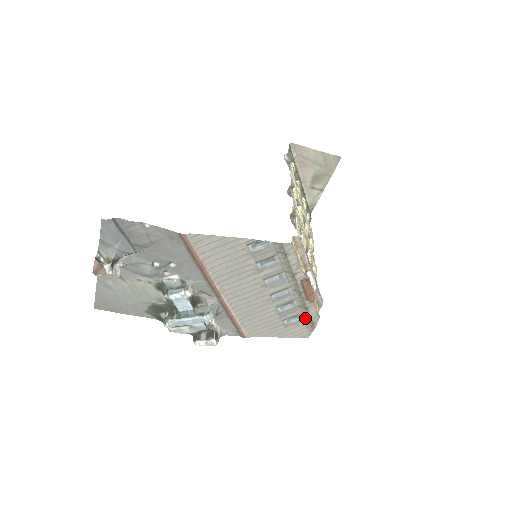
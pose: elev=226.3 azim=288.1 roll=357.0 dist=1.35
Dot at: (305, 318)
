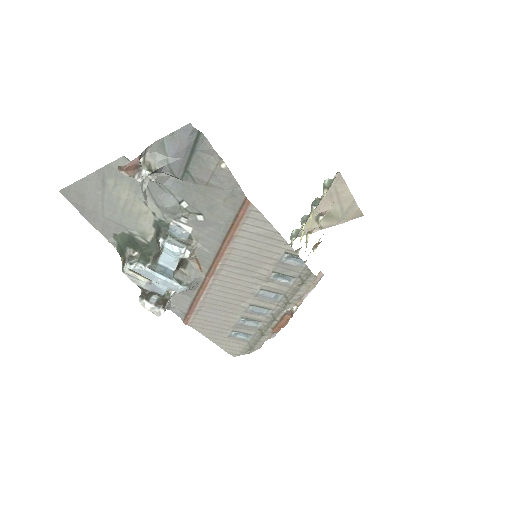
Dot at: (251, 340)
